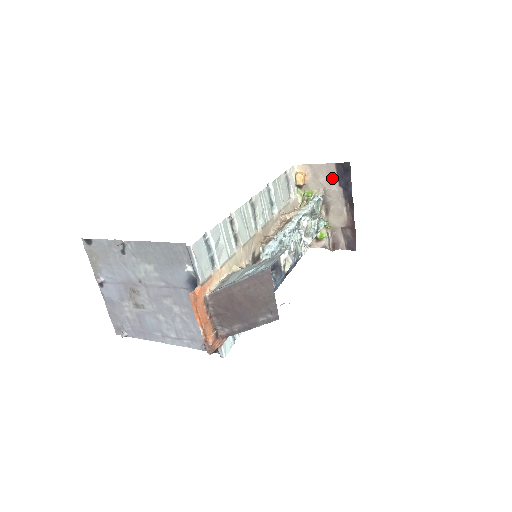
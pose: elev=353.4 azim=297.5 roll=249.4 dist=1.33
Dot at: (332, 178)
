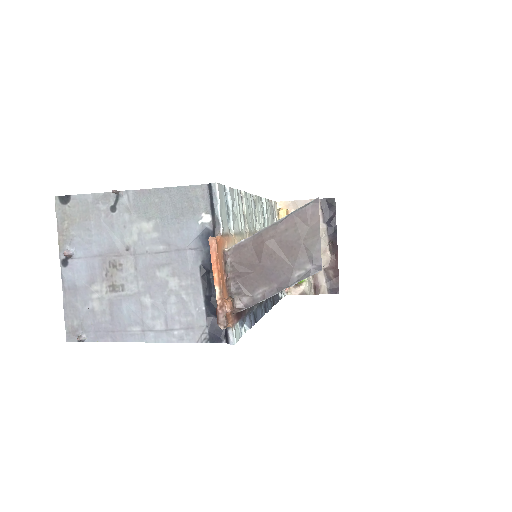
Dot at: occluded
